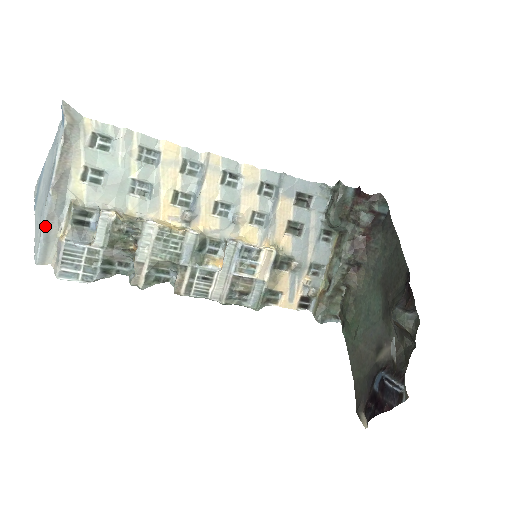
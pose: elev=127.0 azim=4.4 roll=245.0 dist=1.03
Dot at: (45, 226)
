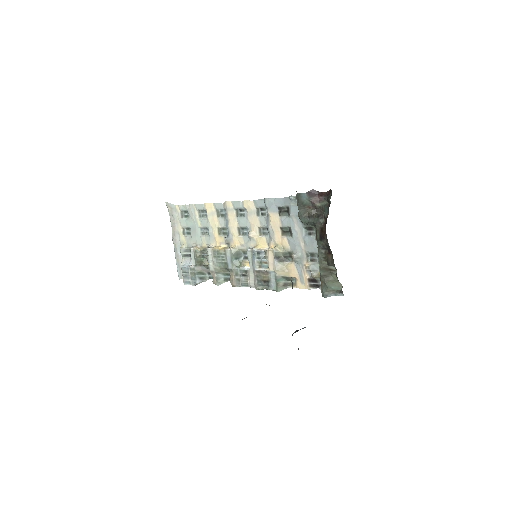
Dot at: (176, 260)
